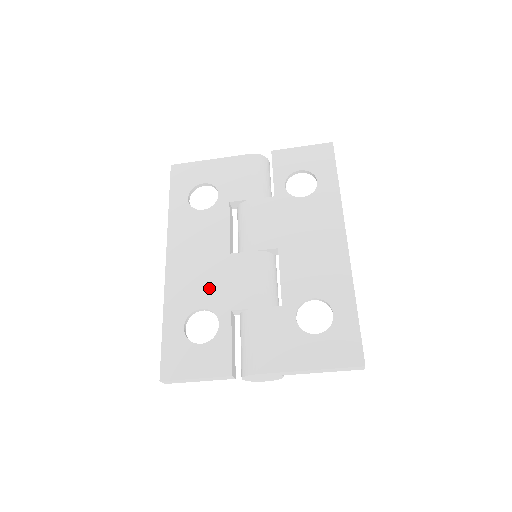
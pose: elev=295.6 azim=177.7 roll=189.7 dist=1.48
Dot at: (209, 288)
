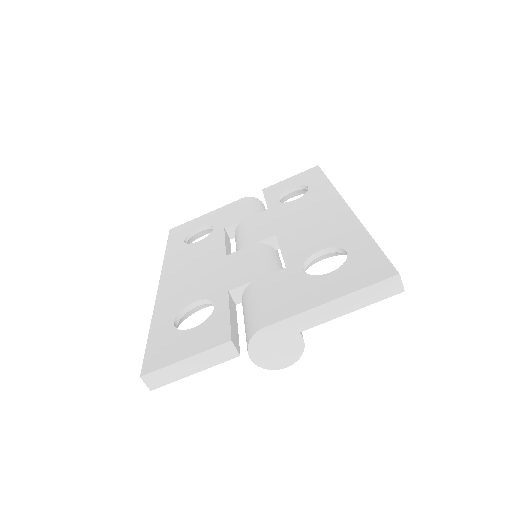
Dot at: (203, 285)
